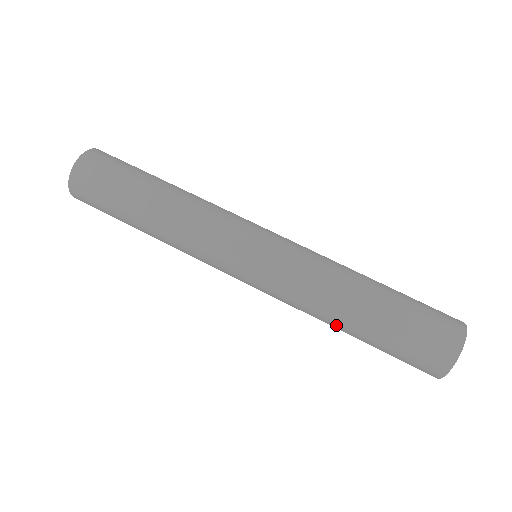
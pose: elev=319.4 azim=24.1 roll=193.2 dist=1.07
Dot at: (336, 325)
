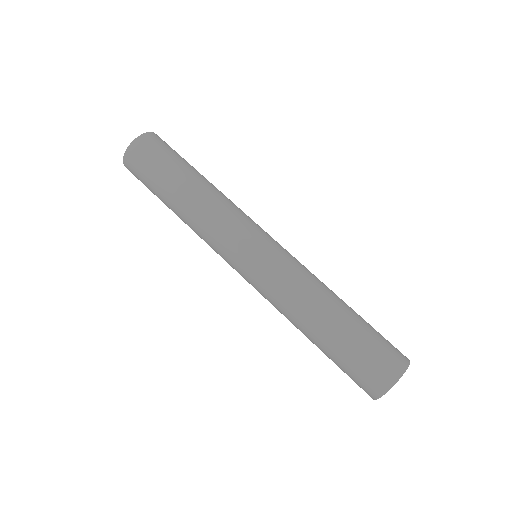
Dot at: occluded
